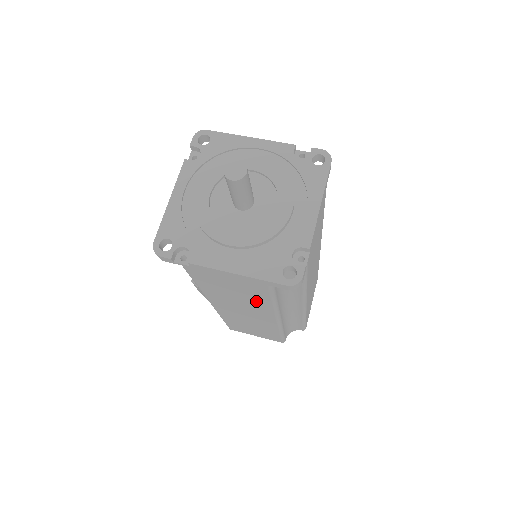
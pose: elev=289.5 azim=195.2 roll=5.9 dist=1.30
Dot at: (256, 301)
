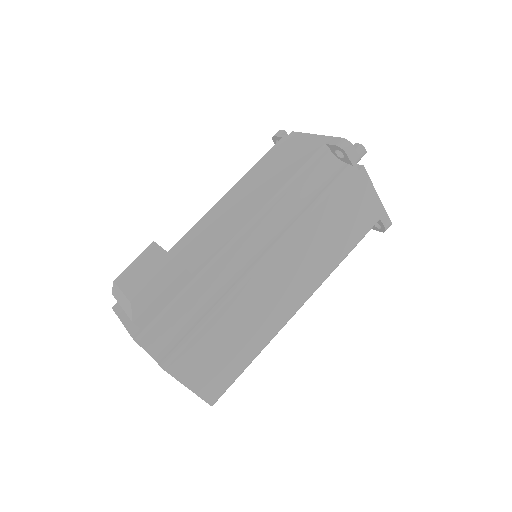
Dot at: (336, 250)
